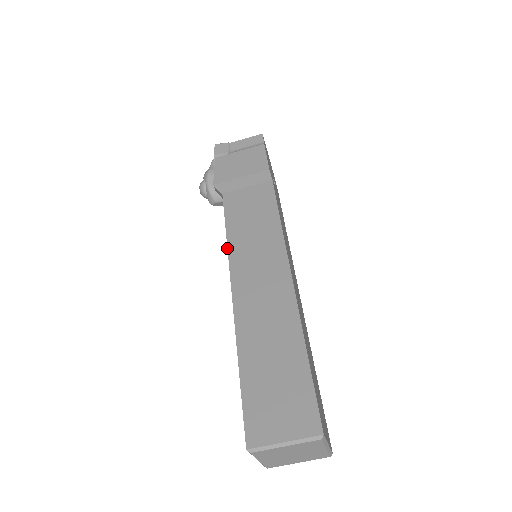
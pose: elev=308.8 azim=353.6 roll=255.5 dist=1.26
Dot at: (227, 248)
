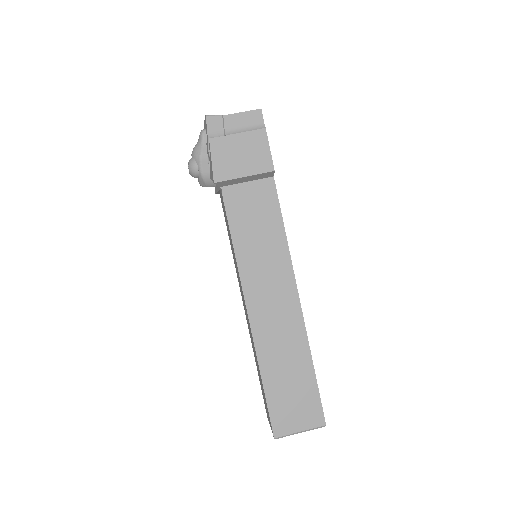
Dot at: (236, 261)
